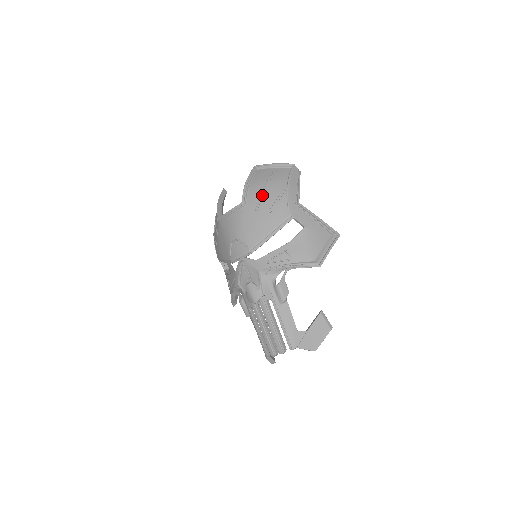
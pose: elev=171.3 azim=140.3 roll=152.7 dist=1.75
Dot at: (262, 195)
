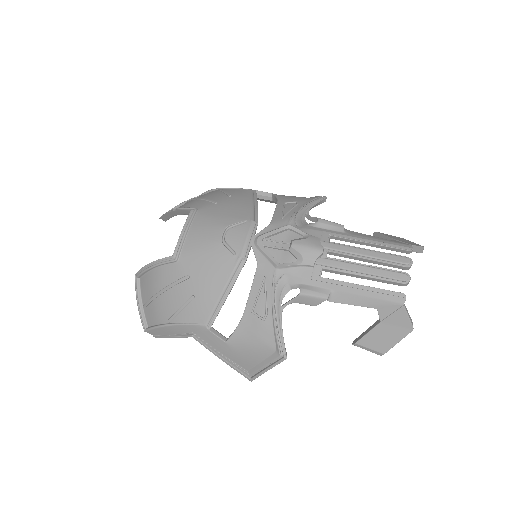
Dot at: (204, 198)
